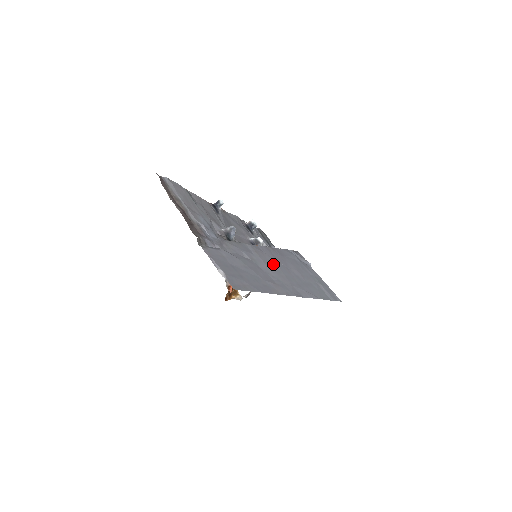
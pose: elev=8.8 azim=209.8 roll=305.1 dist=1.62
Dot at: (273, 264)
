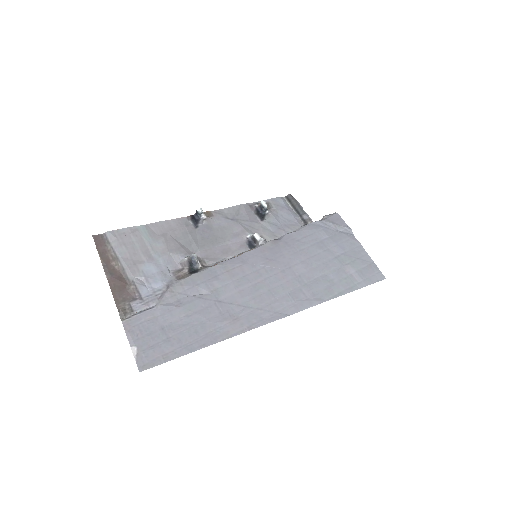
Dot at: (253, 279)
